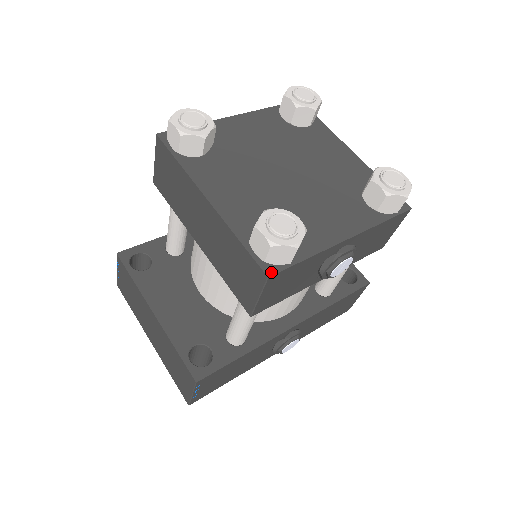
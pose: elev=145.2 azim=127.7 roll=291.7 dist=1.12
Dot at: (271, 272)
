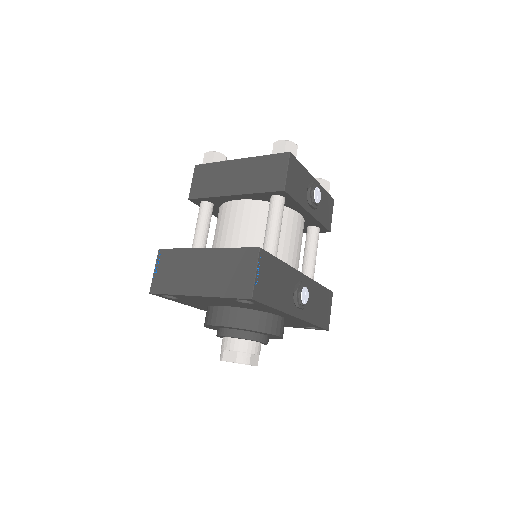
Dot at: (290, 153)
